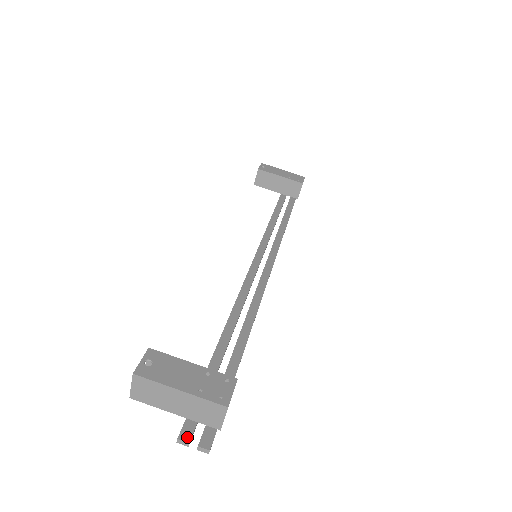
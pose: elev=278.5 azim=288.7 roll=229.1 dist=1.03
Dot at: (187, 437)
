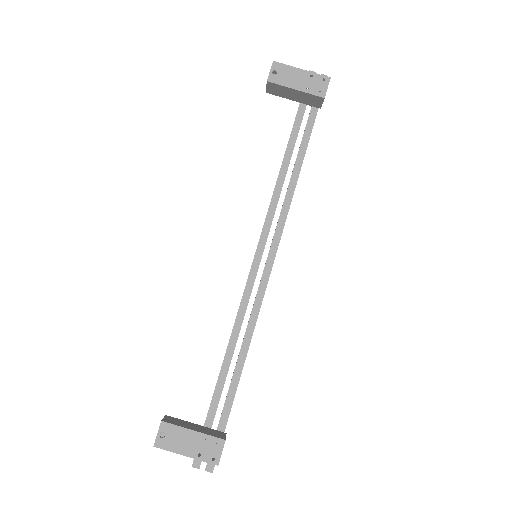
Dot at: (198, 465)
